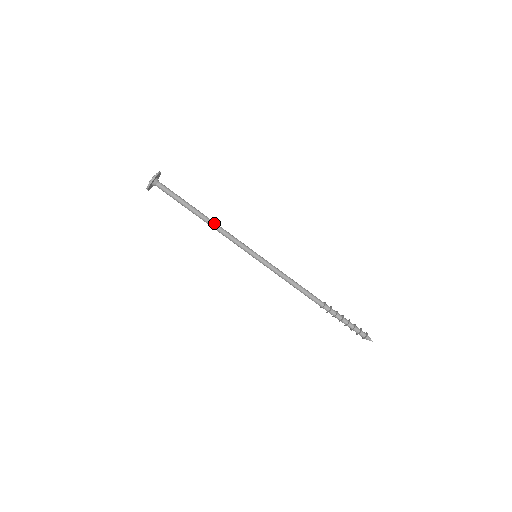
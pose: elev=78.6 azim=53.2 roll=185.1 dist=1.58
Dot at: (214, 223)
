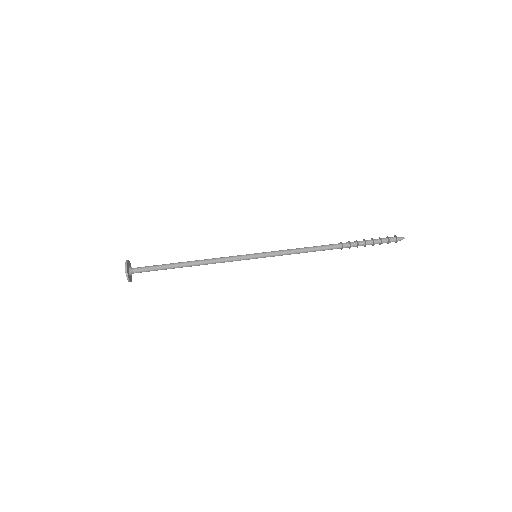
Dot at: (202, 260)
